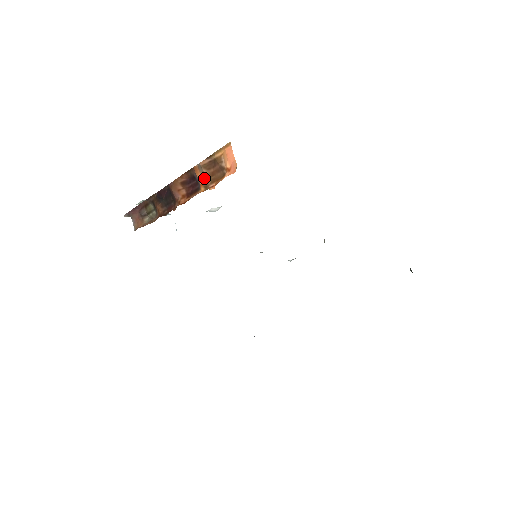
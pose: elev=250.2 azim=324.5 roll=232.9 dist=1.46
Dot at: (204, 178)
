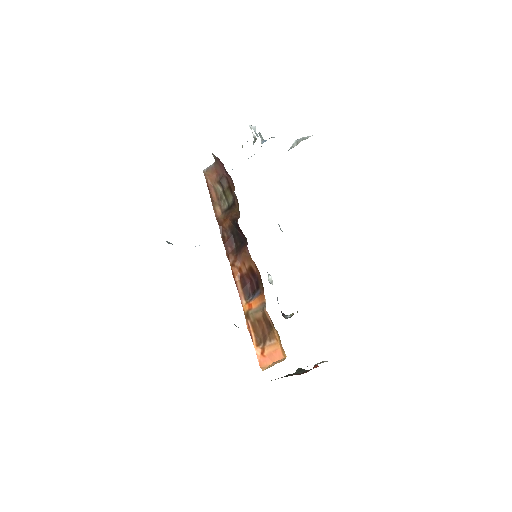
Dot at: (254, 313)
